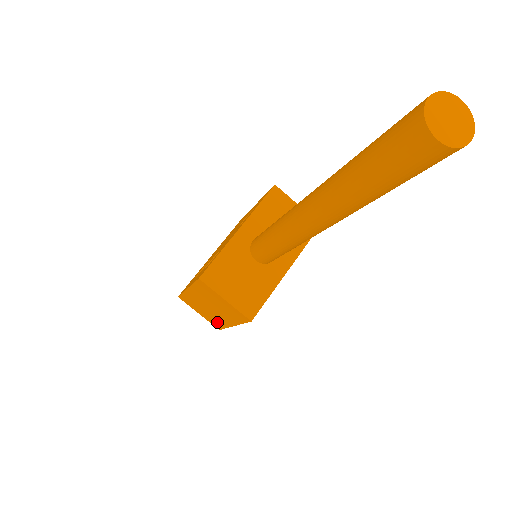
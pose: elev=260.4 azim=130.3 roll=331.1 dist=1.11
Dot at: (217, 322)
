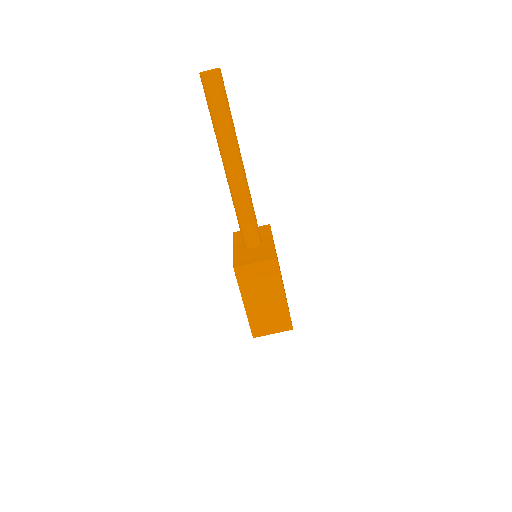
Dot at: (282, 317)
